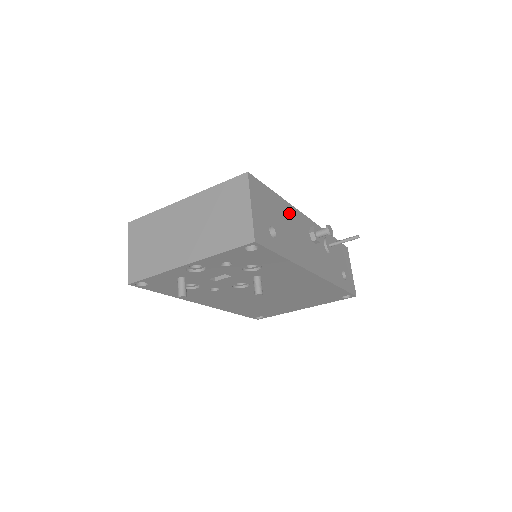
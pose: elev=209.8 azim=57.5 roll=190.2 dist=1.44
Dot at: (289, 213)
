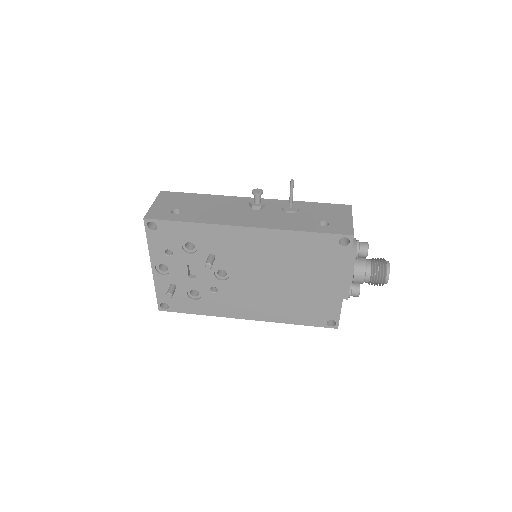
Dot at: (216, 200)
